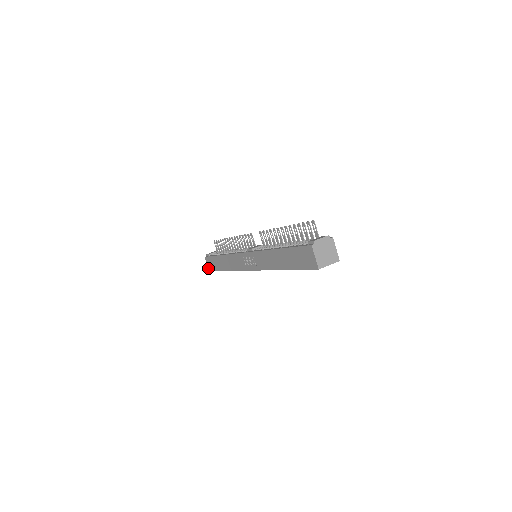
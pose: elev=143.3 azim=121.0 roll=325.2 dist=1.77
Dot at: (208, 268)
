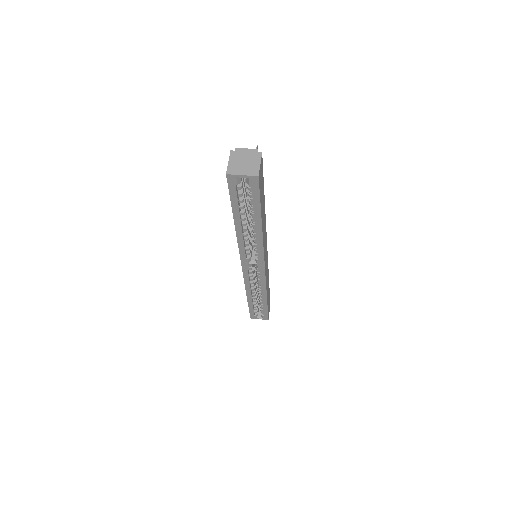
Dot at: occluded
